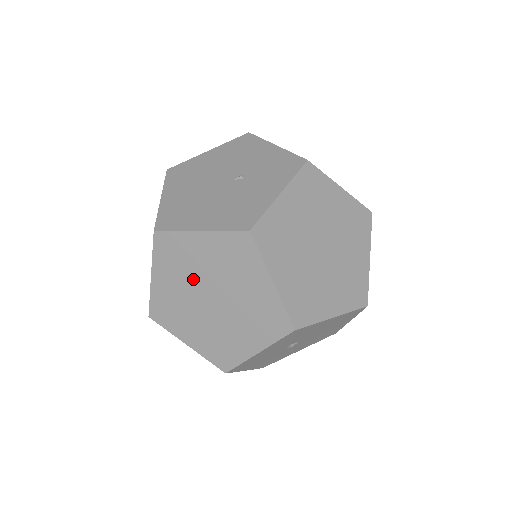
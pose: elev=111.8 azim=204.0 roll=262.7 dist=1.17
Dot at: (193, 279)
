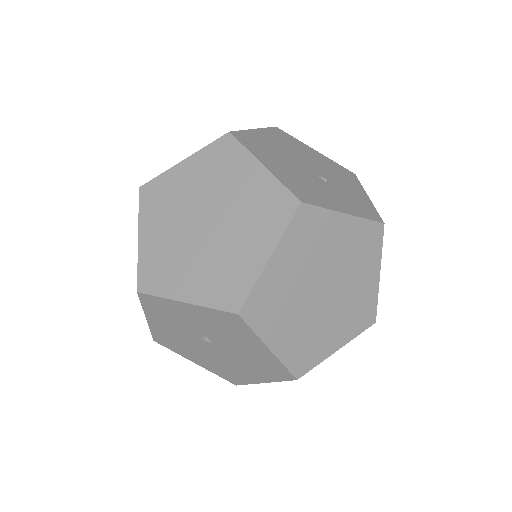
Dot at: (211, 194)
